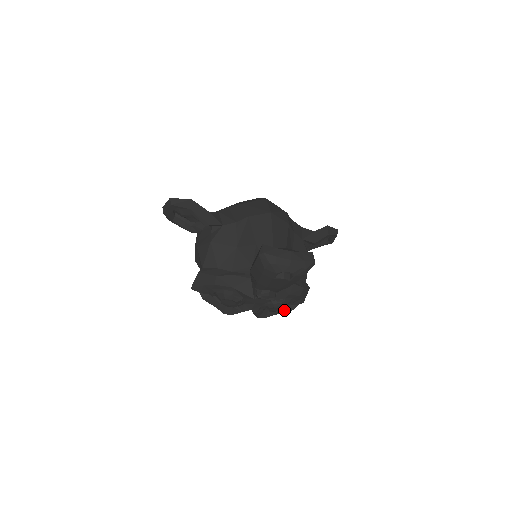
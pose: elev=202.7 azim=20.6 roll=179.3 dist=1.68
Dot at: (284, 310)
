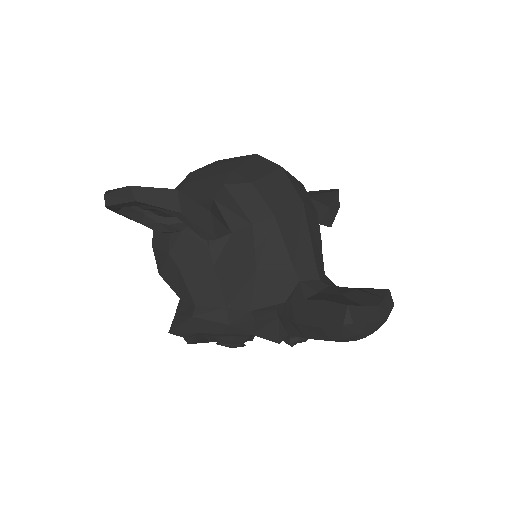
Dot at: occluded
